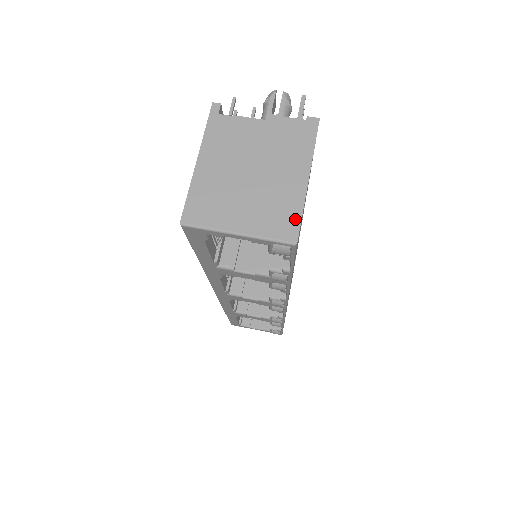
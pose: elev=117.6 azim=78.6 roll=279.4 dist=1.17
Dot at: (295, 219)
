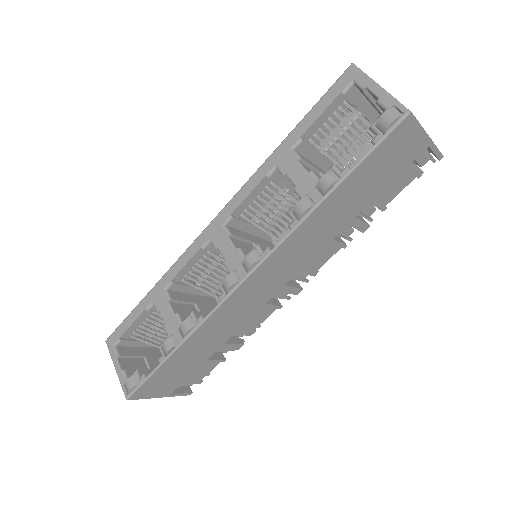
Dot at: (415, 118)
